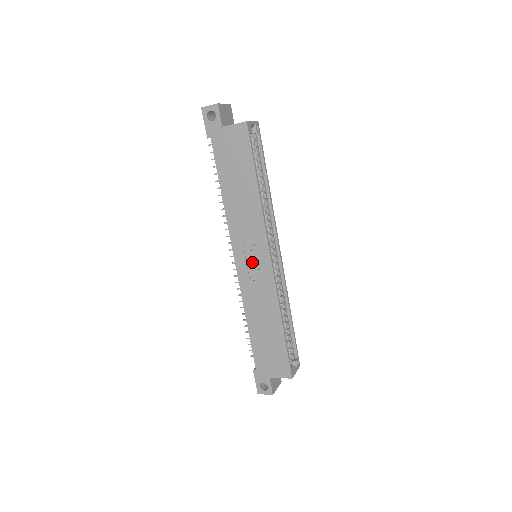
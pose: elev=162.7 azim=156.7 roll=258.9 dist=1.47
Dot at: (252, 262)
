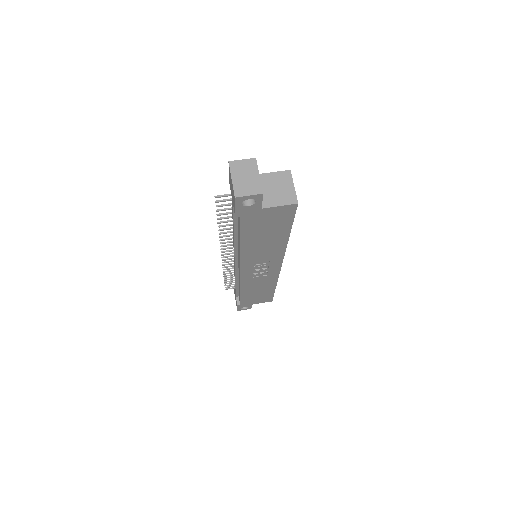
Dot at: (260, 270)
